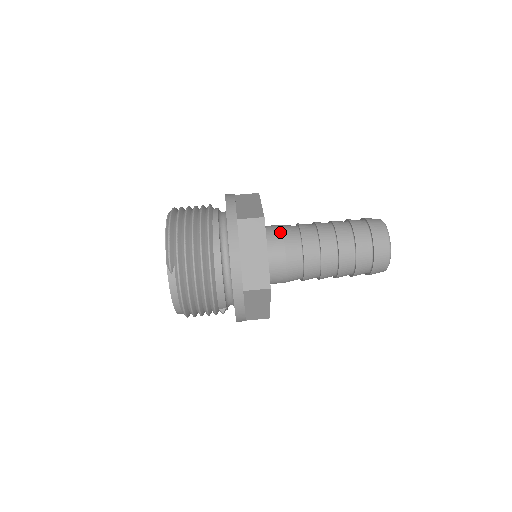
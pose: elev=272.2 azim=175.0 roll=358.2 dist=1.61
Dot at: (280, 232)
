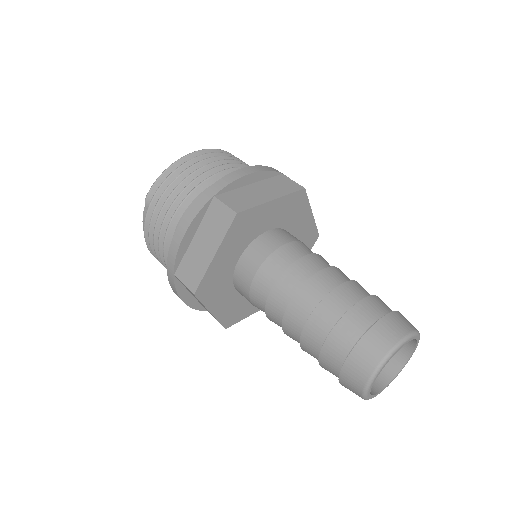
Dot at: (274, 247)
